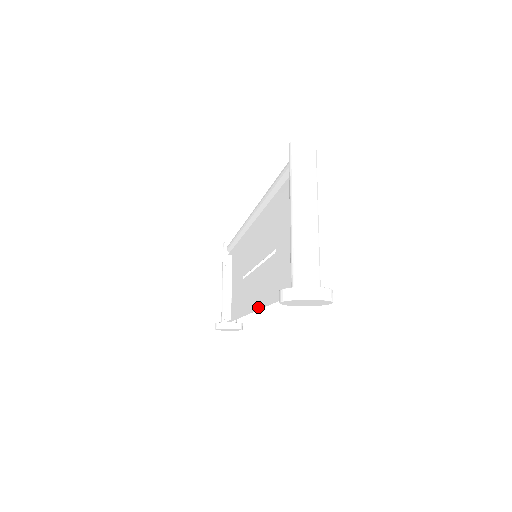
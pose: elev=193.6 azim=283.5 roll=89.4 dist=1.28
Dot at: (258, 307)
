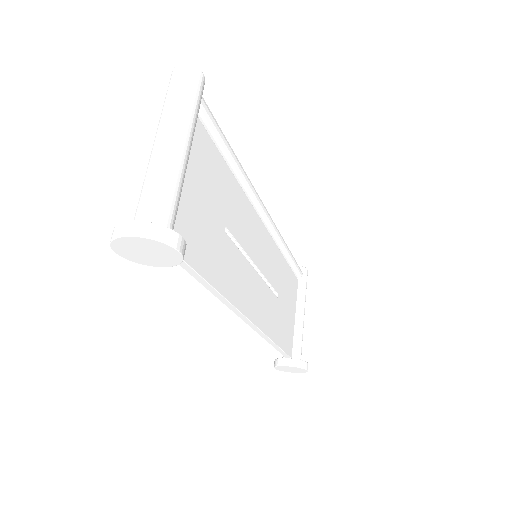
Dot at: (230, 309)
